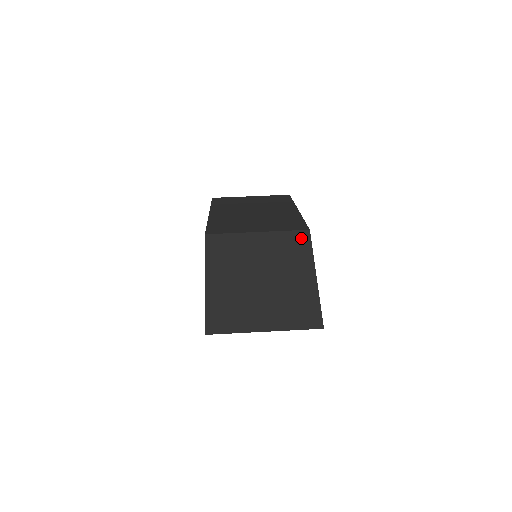
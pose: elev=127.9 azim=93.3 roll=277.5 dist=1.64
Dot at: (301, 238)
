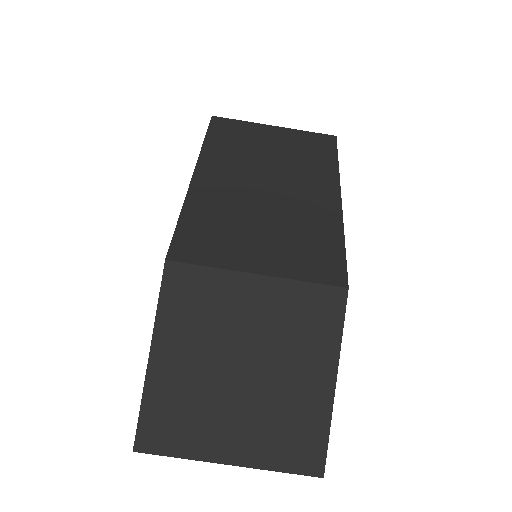
Dot at: (329, 302)
